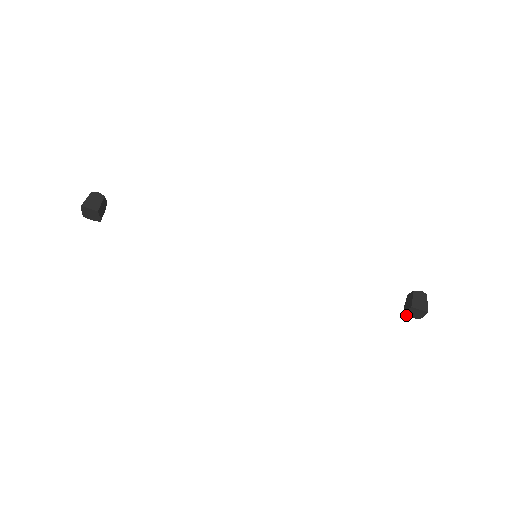
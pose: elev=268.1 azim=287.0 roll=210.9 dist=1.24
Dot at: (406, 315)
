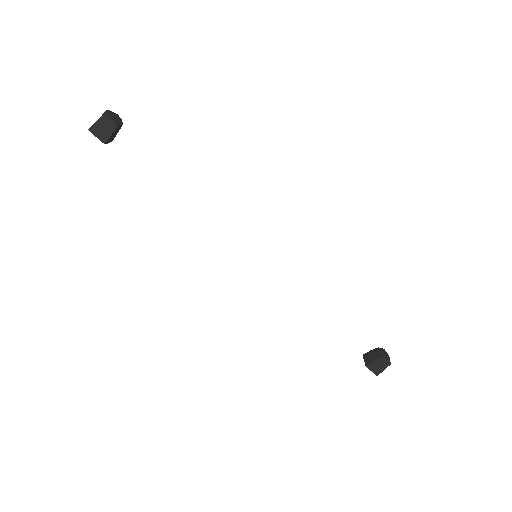
Dot at: occluded
